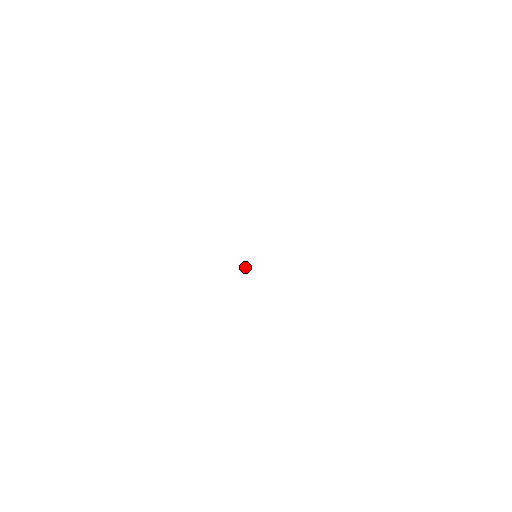
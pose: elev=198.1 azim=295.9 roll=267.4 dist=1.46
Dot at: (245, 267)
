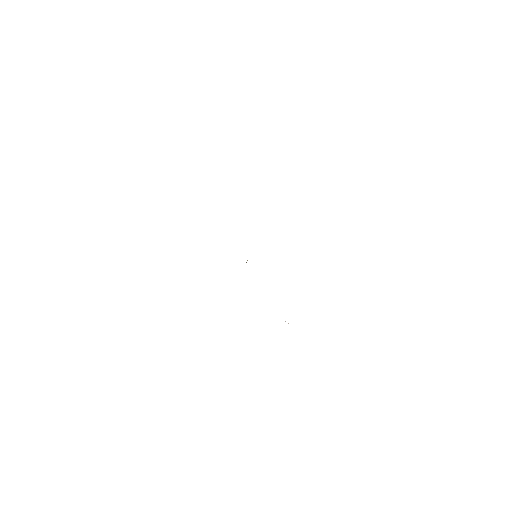
Dot at: (247, 260)
